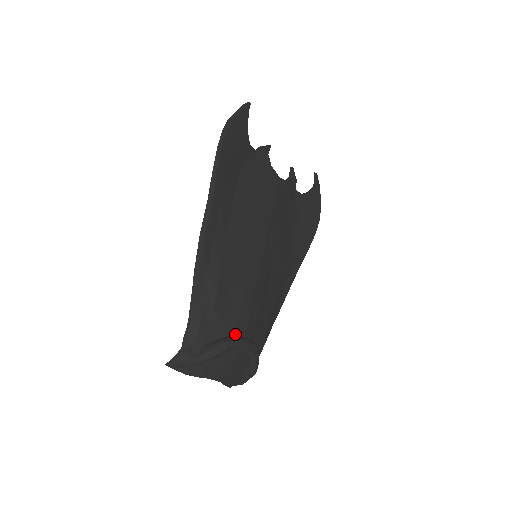
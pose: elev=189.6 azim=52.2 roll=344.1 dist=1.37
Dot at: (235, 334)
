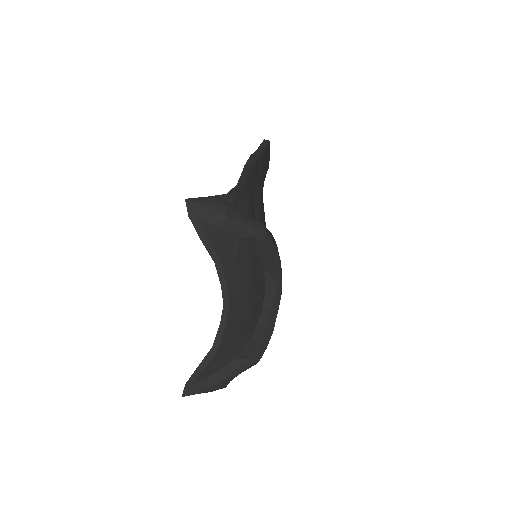
Dot at: occluded
